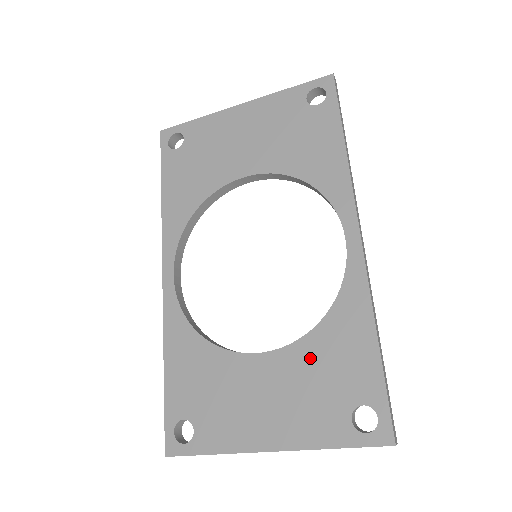
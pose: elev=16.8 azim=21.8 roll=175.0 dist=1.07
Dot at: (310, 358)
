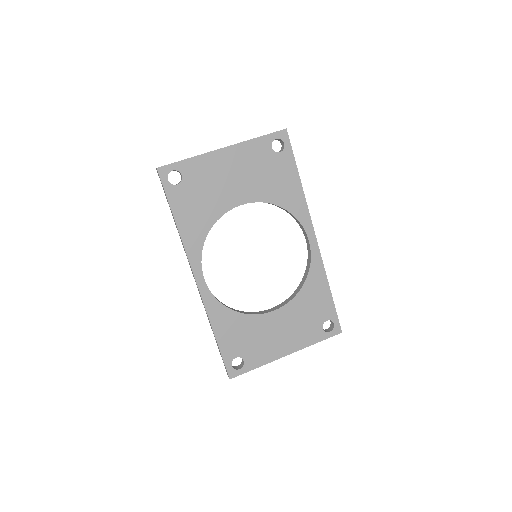
Dot at: (300, 306)
